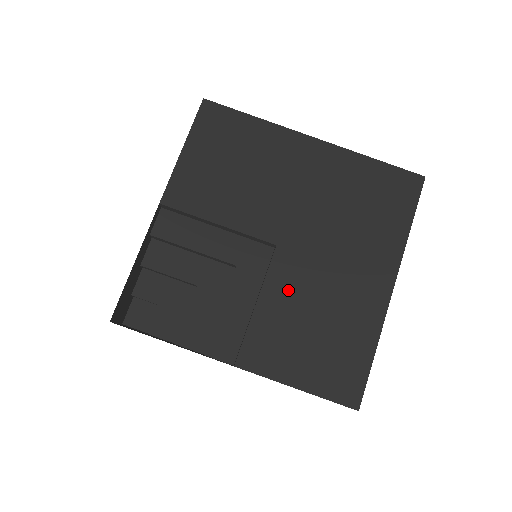
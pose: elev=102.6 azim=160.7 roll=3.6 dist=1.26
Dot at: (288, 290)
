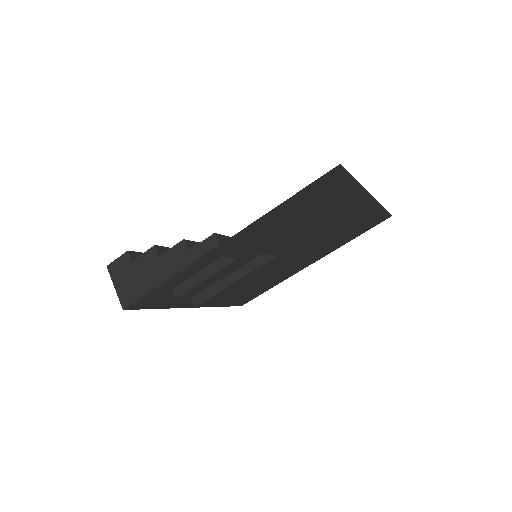
Dot at: (259, 274)
